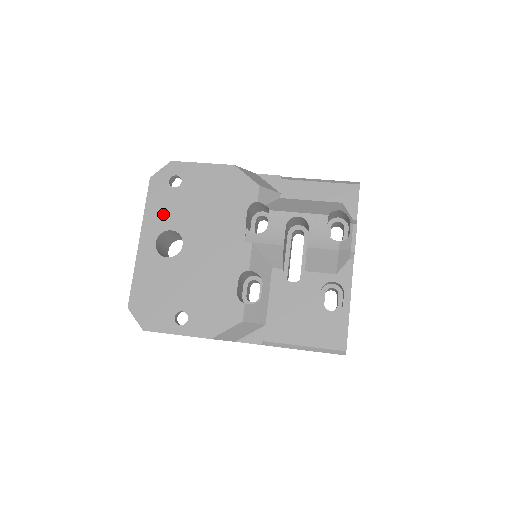
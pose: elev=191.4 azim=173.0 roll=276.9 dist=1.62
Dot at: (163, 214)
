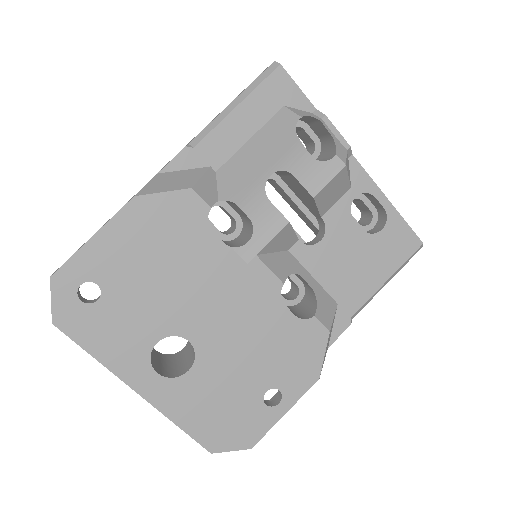
Dot at: (125, 340)
